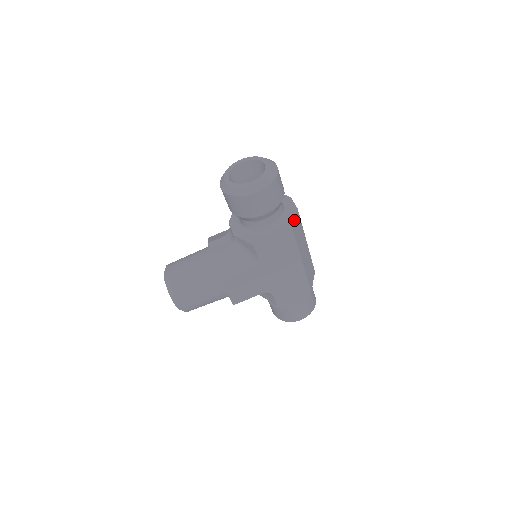
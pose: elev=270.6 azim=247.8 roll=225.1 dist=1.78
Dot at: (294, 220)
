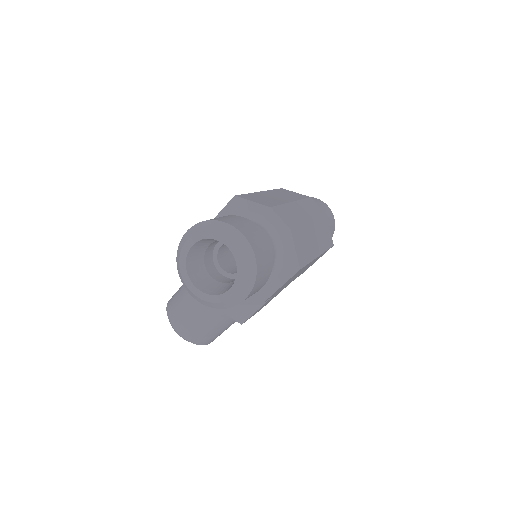
Dot at: (295, 253)
